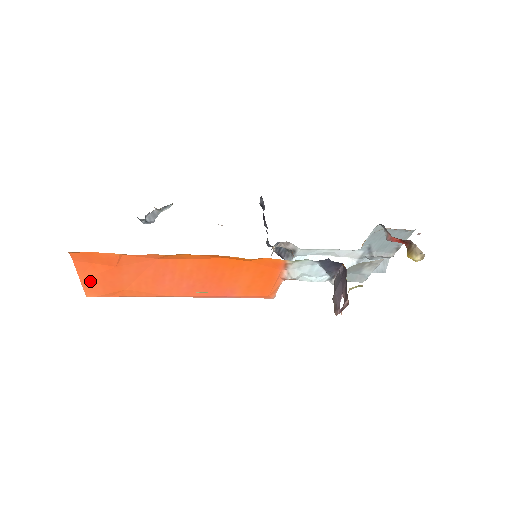
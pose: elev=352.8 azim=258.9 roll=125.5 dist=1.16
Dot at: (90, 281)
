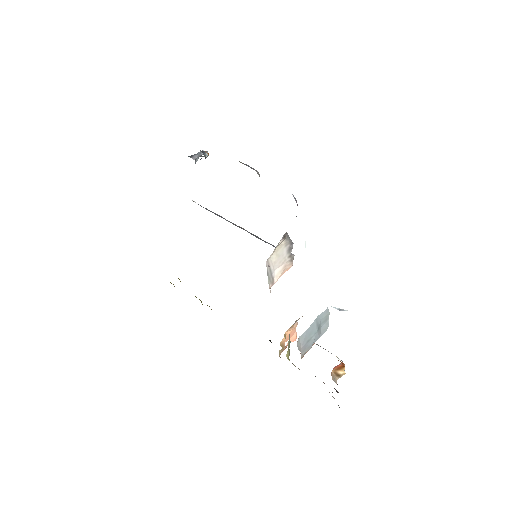
Dot at: occluded
